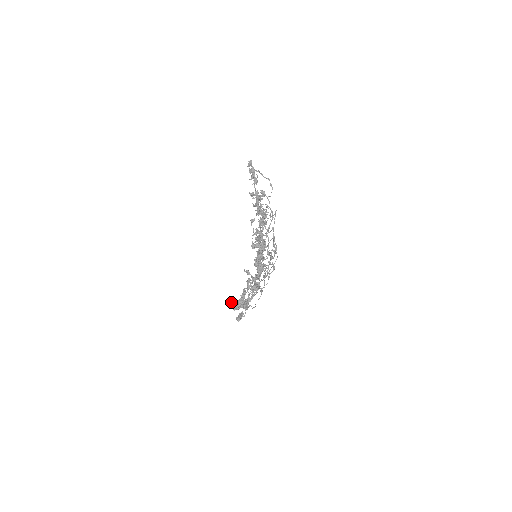
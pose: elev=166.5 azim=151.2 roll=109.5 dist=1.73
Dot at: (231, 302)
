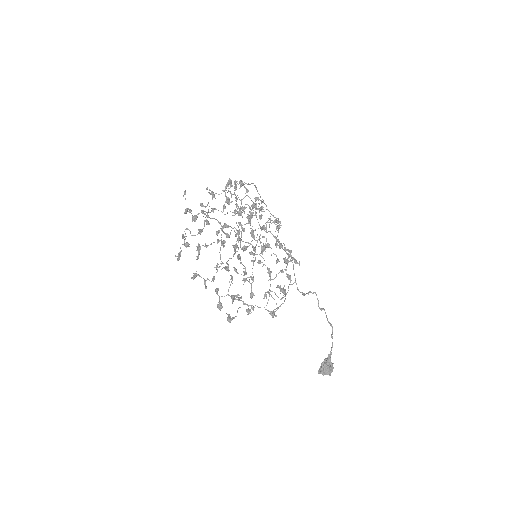
Dot at: occluded
